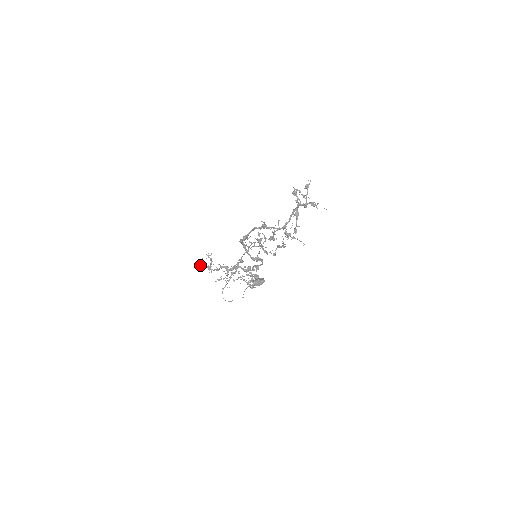
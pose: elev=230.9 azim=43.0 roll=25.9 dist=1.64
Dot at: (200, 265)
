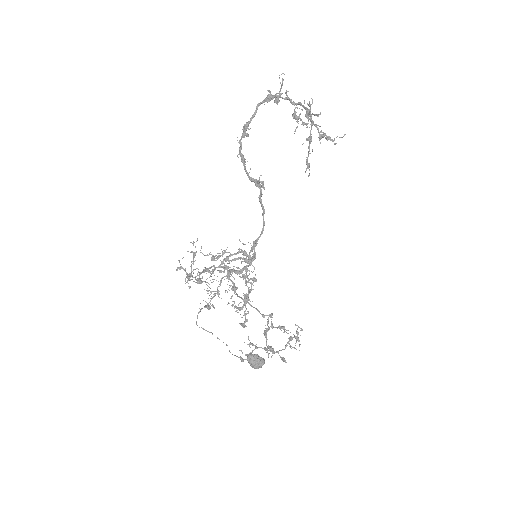
Dot at: (177, 268)
